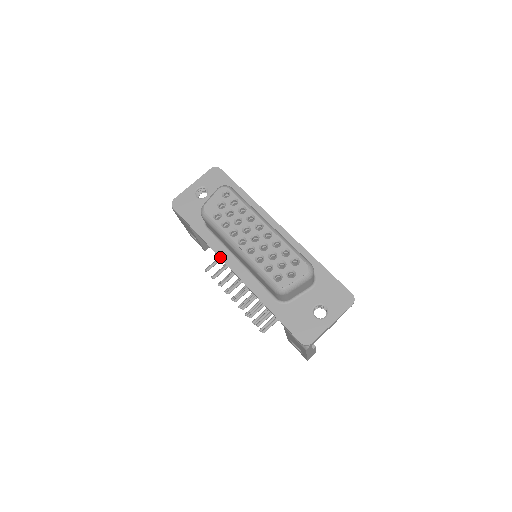
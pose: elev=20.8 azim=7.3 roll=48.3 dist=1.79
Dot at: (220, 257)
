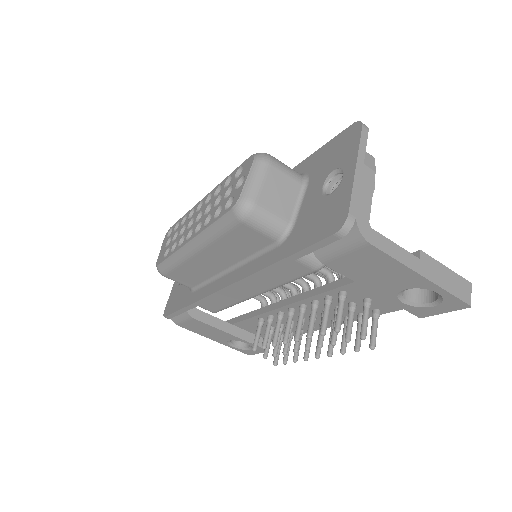
Dot at: (211, 294)
